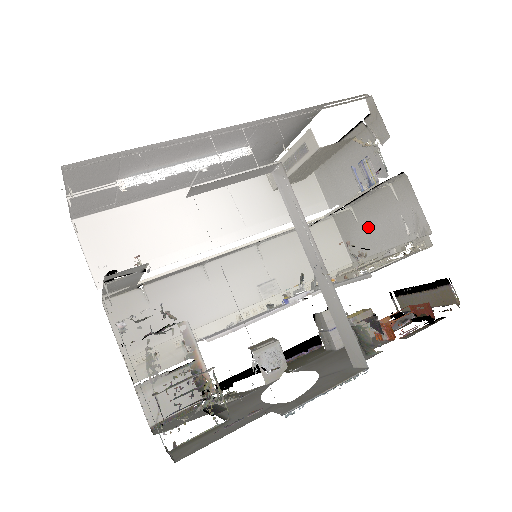
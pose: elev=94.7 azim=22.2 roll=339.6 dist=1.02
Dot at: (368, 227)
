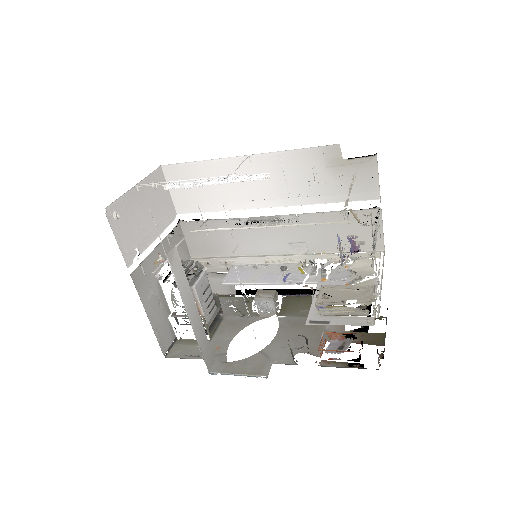
Dot at: occluded
